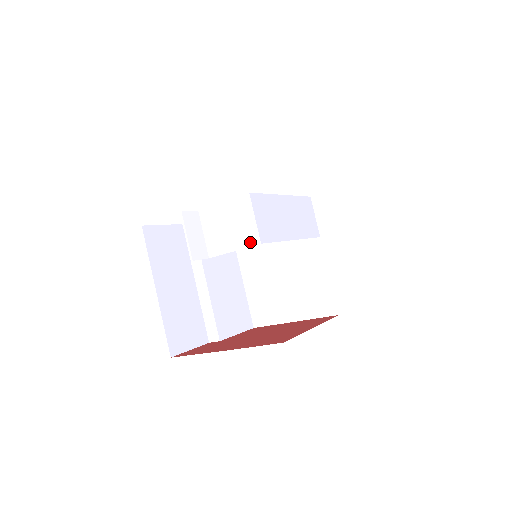
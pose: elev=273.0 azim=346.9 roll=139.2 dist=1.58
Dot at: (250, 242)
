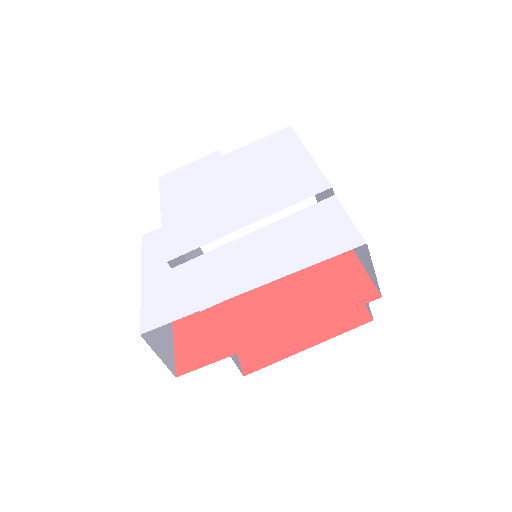
Dot at: occluded
